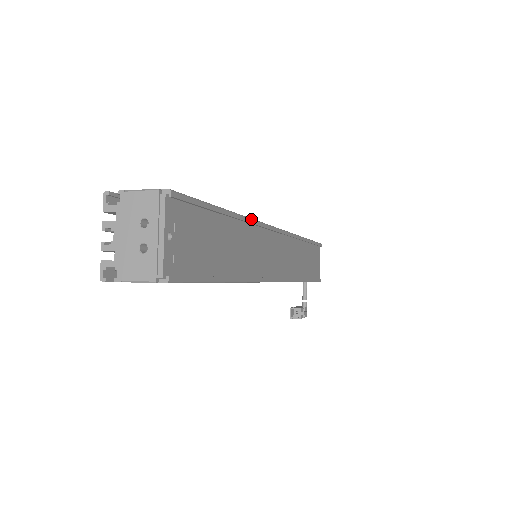
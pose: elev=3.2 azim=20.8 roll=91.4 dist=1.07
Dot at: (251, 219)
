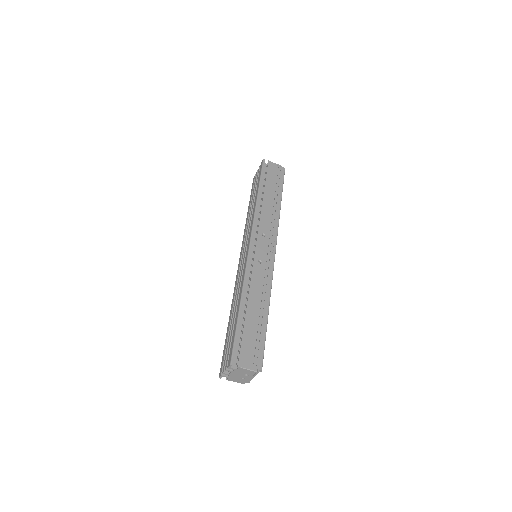
Dot at: occluded
